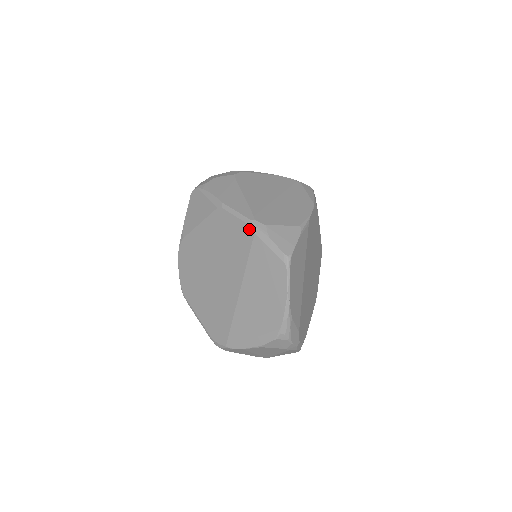
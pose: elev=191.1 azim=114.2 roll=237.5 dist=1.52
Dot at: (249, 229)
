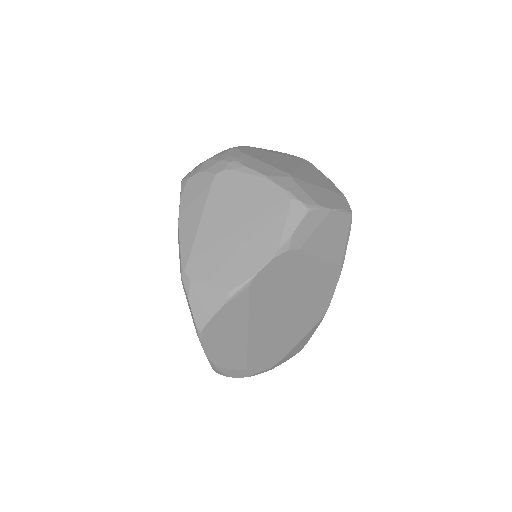
Dot at: (181, 276)
